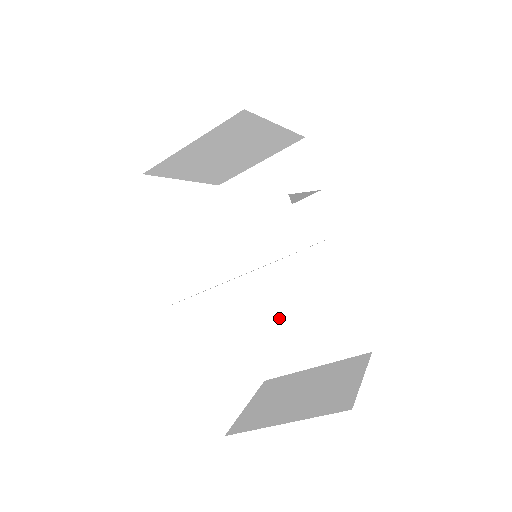
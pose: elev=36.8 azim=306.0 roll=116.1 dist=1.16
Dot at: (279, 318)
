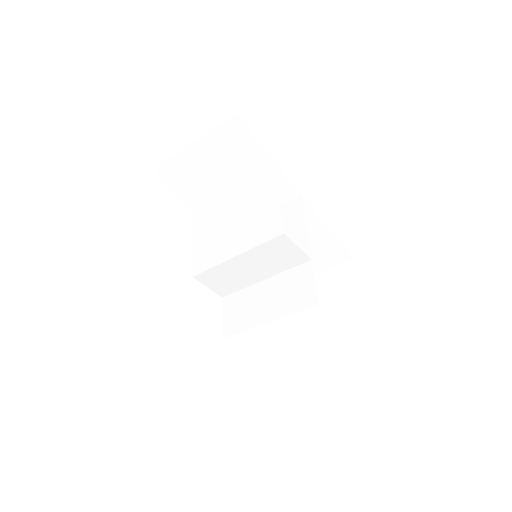
Dot at: occluded
